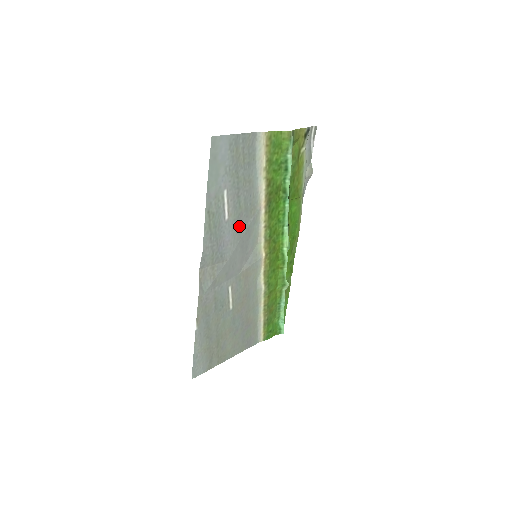
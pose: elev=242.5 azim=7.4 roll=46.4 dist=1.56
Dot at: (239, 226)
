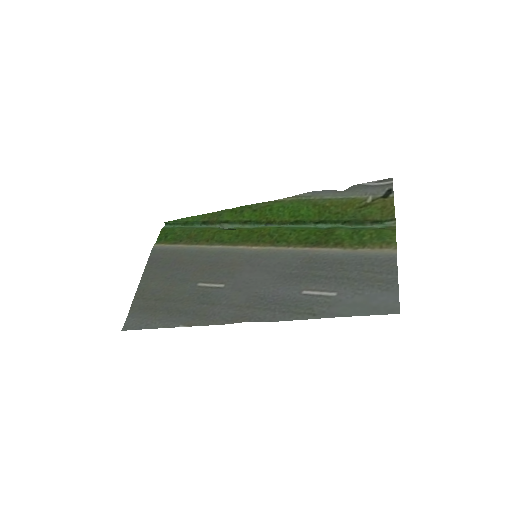
Dot at: (293, 276)
